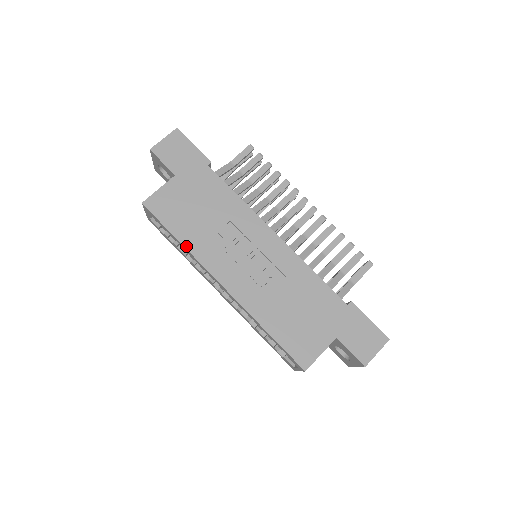
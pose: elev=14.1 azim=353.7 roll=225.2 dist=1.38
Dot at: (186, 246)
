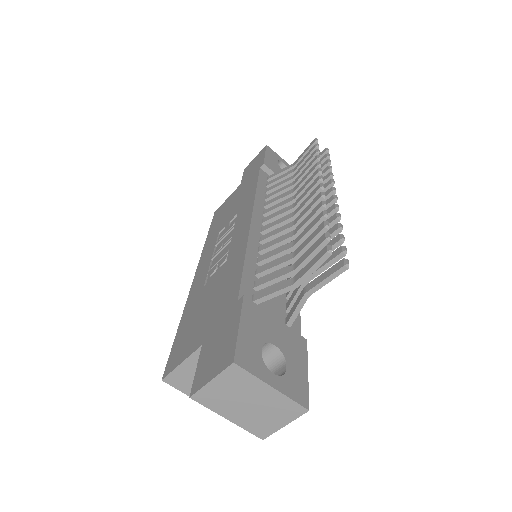
Dot at: (206, 242)
